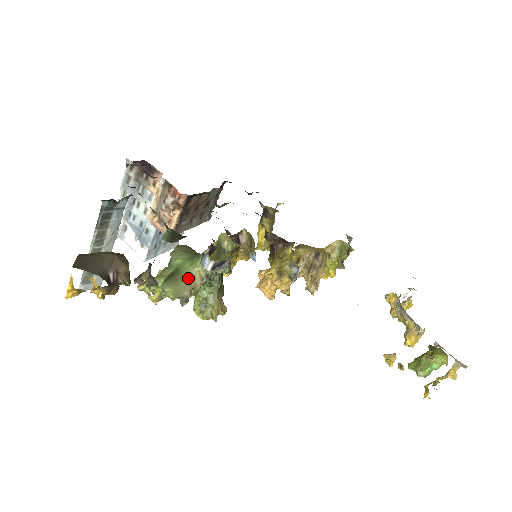
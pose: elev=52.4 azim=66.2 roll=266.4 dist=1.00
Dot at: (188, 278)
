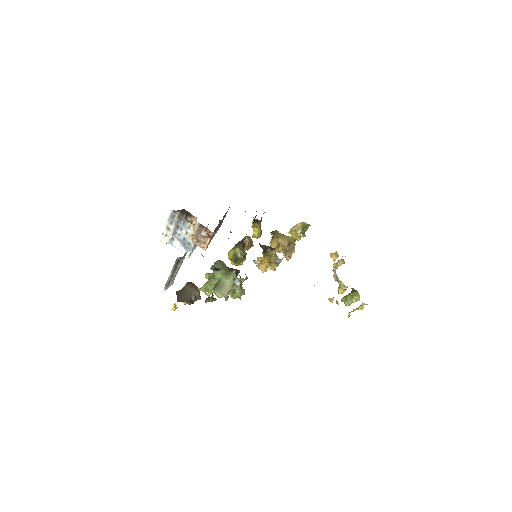
Dot at: (226, 286)
